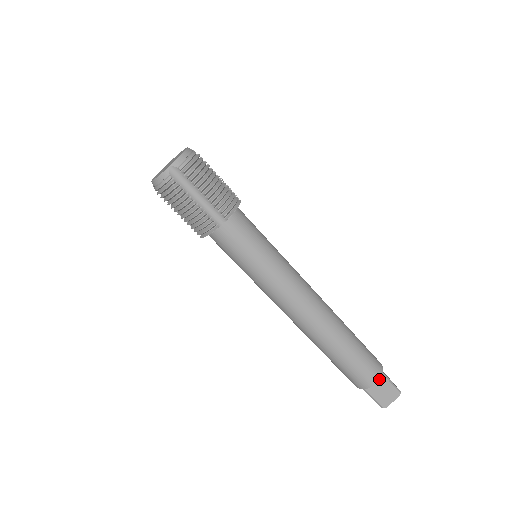
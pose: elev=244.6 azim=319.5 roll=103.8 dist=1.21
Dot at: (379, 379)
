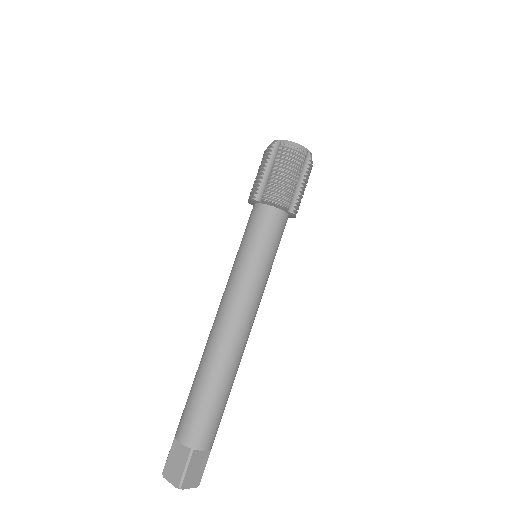
Dot at: (185, 445)
